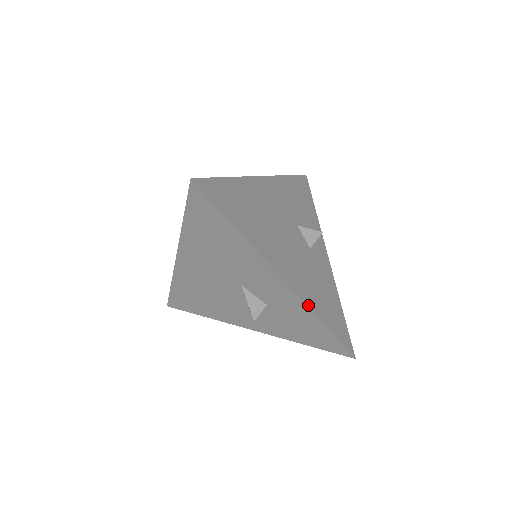
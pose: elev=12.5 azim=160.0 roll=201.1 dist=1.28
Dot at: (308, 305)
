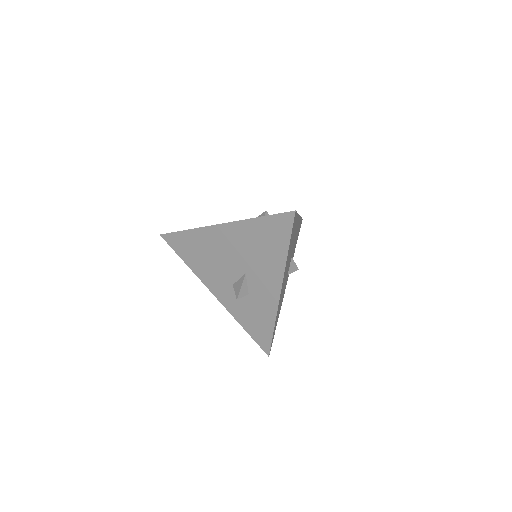
Dot at: occluded
